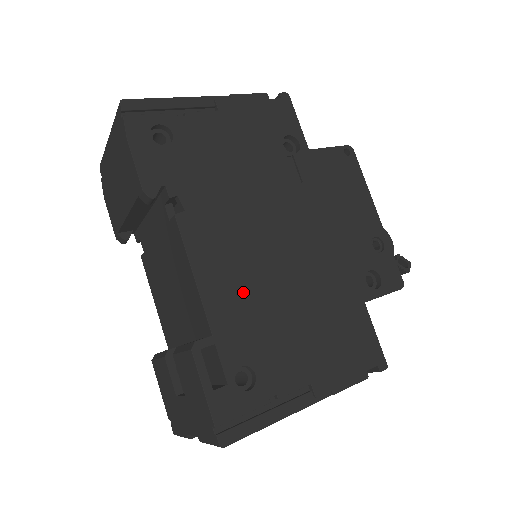
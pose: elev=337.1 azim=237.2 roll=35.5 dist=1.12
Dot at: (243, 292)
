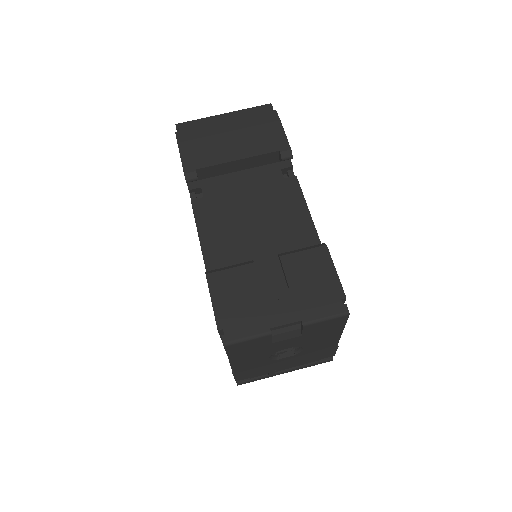
Dot at: occluded
